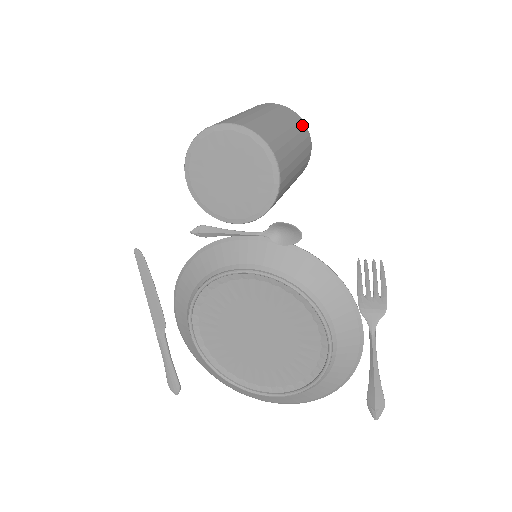
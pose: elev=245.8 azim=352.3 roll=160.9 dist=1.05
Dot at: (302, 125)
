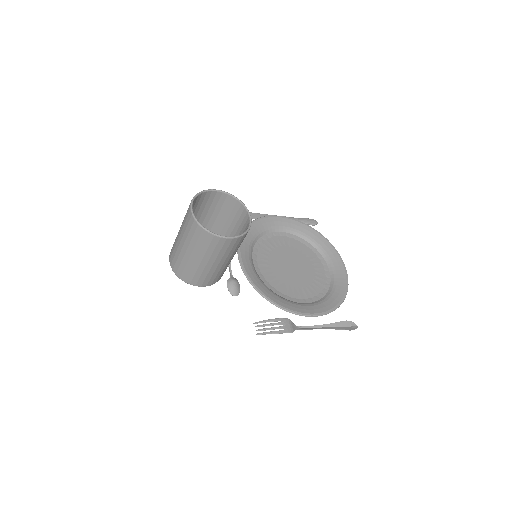
Dot at: (209, 239)
